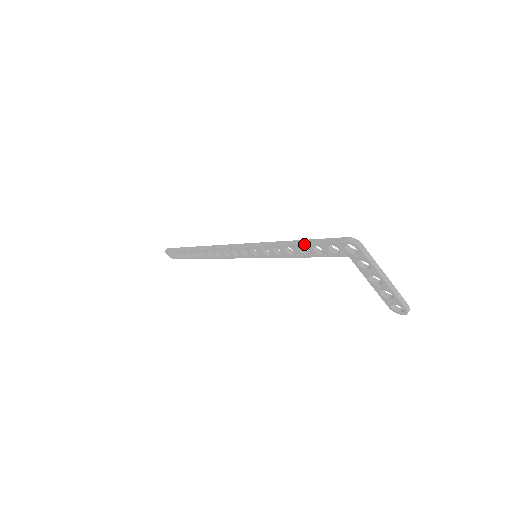
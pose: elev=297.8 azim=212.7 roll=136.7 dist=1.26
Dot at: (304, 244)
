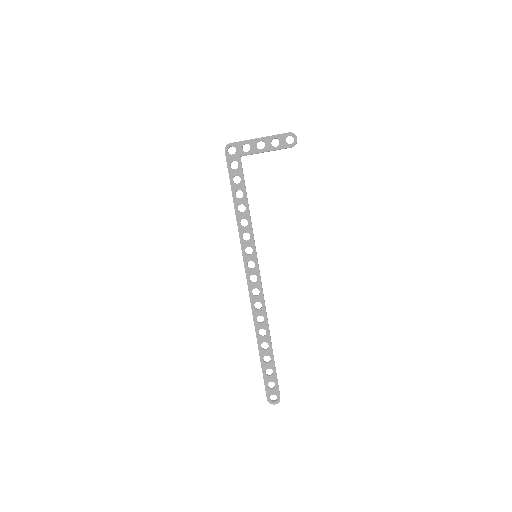
Dot at: (232, 189)
